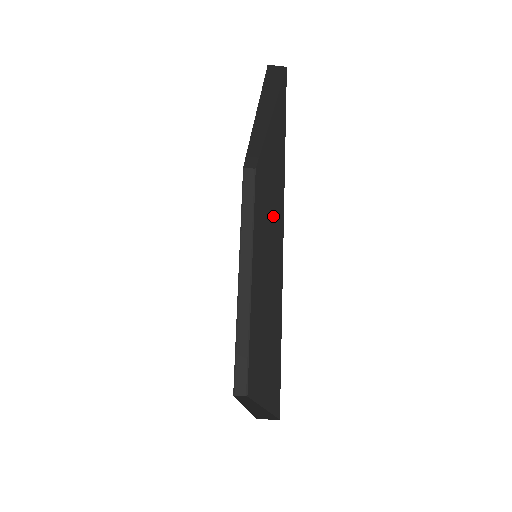
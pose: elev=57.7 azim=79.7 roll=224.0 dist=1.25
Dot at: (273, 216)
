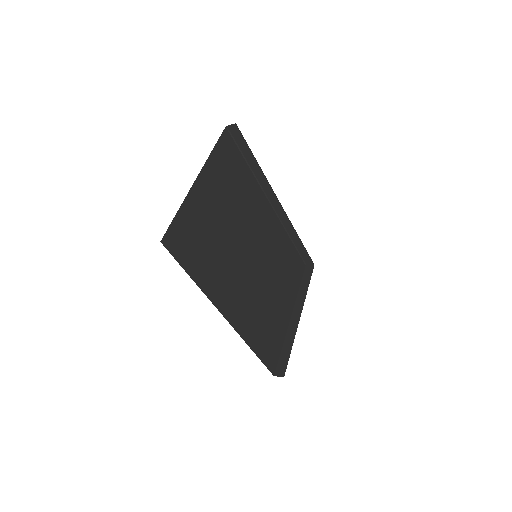
Dot at: occluded
